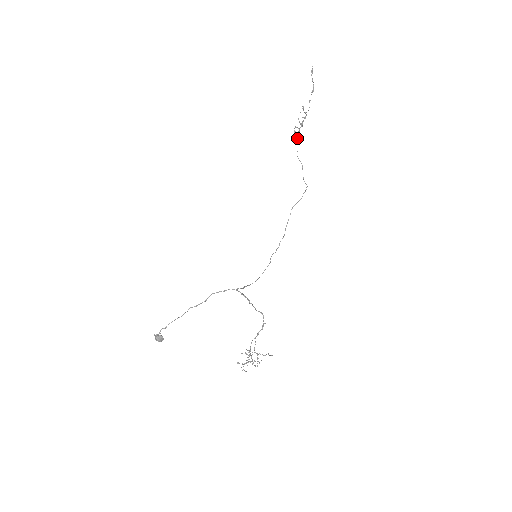
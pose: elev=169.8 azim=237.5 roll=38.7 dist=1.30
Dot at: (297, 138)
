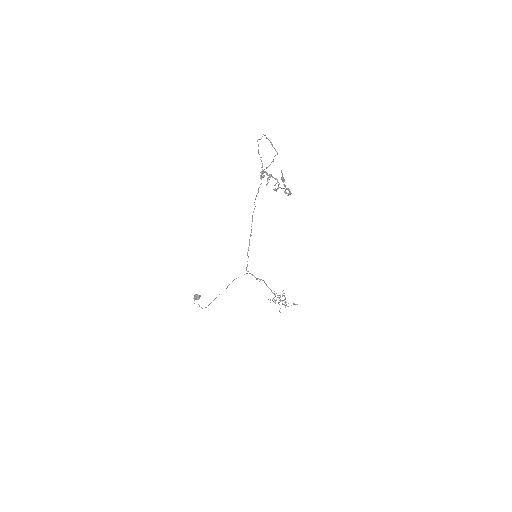
Dot at: occluded
